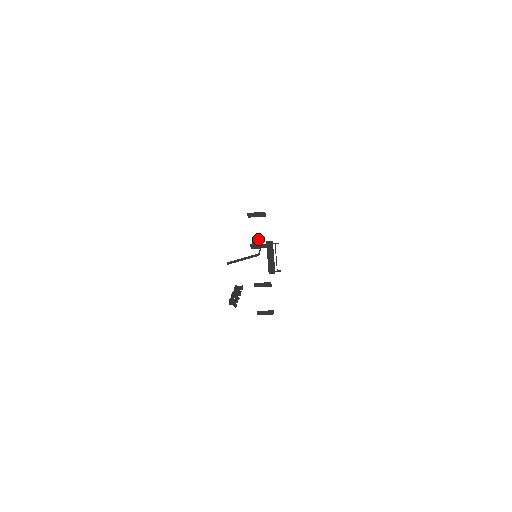
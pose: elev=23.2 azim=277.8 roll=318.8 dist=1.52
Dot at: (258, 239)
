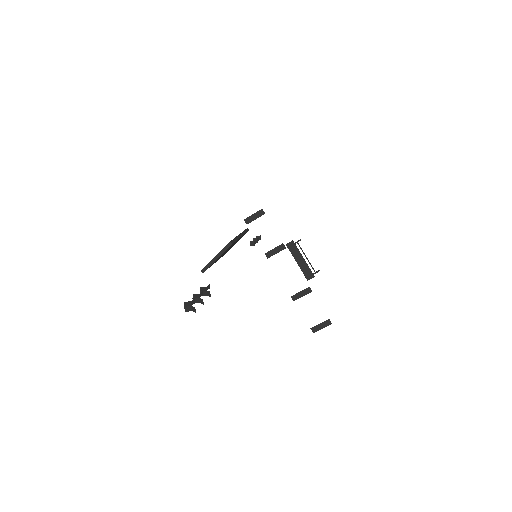
Dot at: (258, 238)
